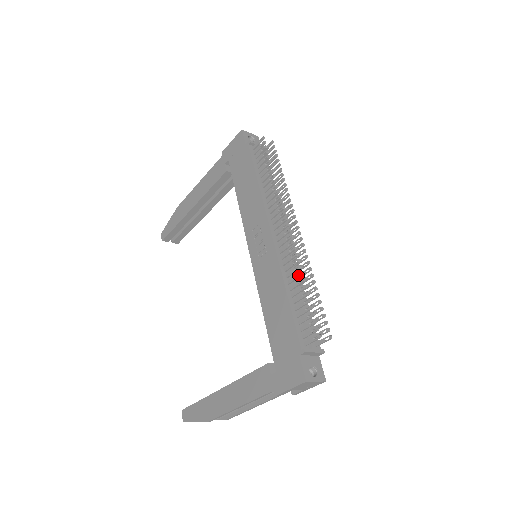
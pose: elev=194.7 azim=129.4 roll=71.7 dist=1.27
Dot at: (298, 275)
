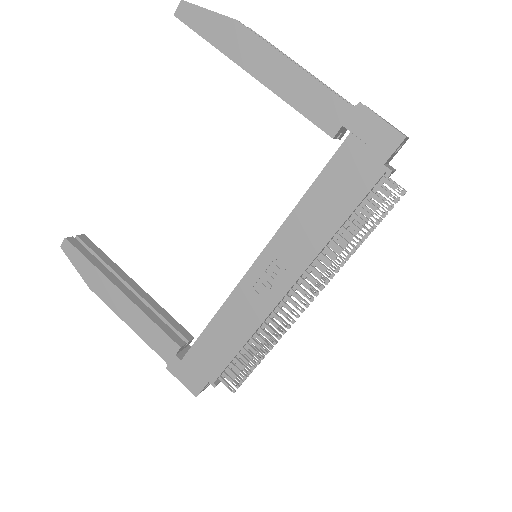
Dot at: occluded
